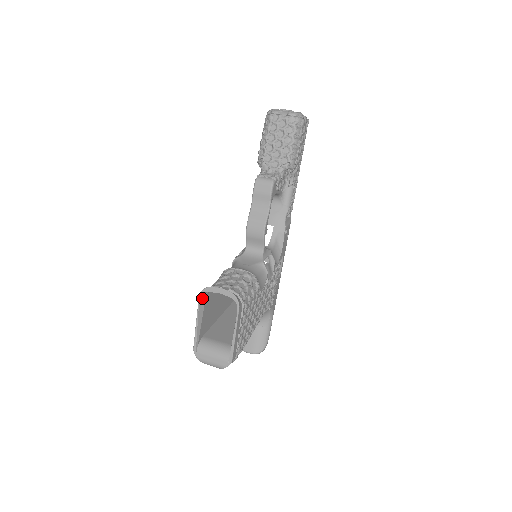
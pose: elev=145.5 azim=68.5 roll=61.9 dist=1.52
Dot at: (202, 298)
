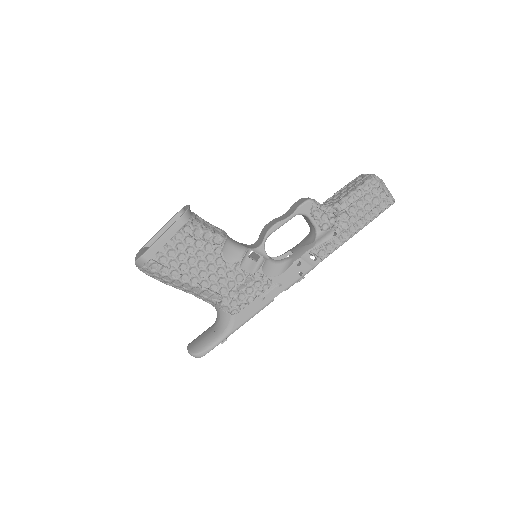
Dot at: occluded
